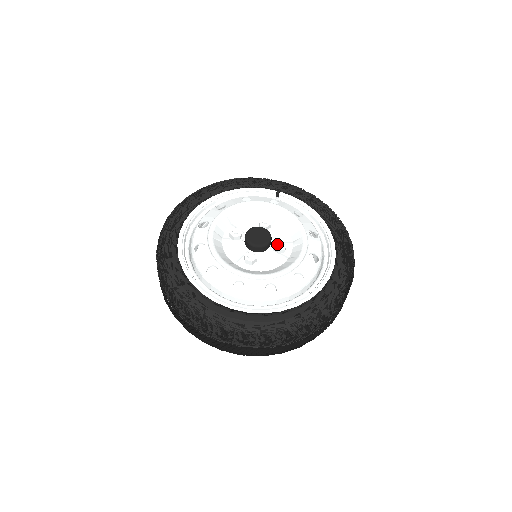
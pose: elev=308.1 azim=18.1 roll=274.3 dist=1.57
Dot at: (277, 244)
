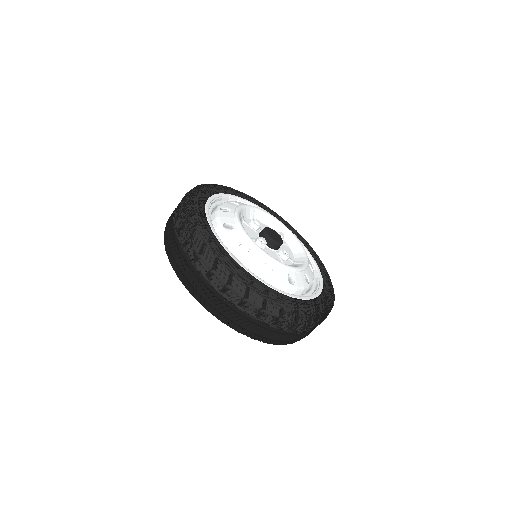
Dot at: (285, 250)
